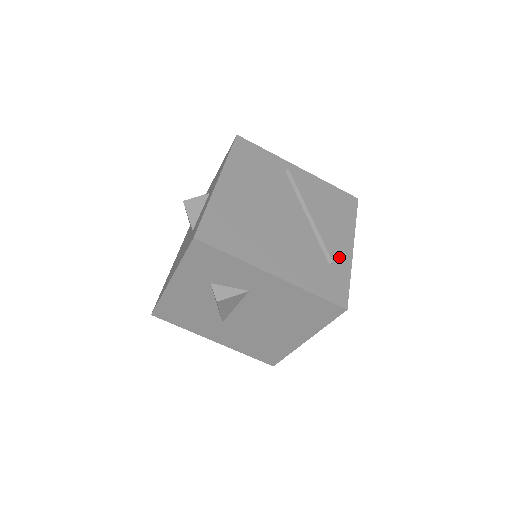
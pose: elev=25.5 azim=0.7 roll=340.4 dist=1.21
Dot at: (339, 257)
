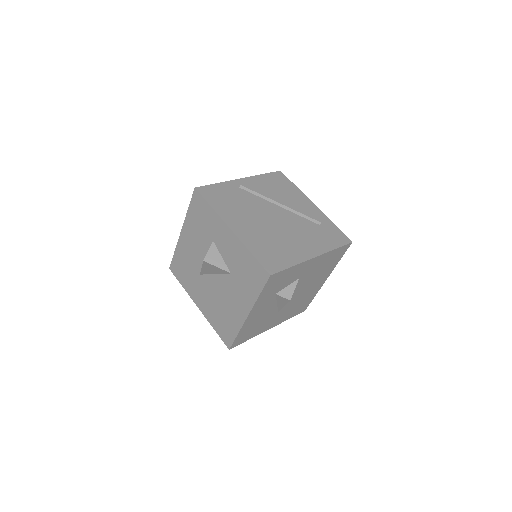
Dot at: (317, 216)
